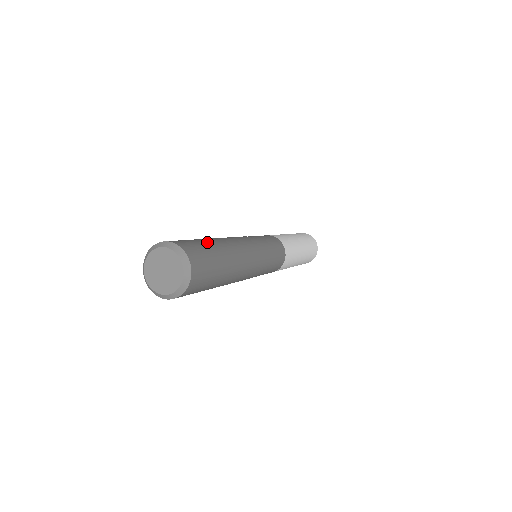
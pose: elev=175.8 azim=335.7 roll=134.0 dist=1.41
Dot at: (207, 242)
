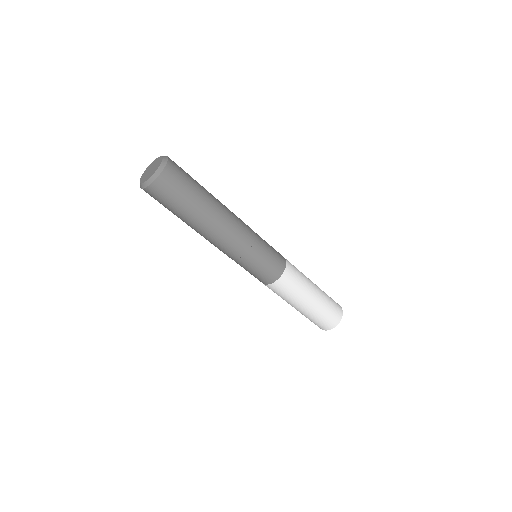
Dot at: occluded
